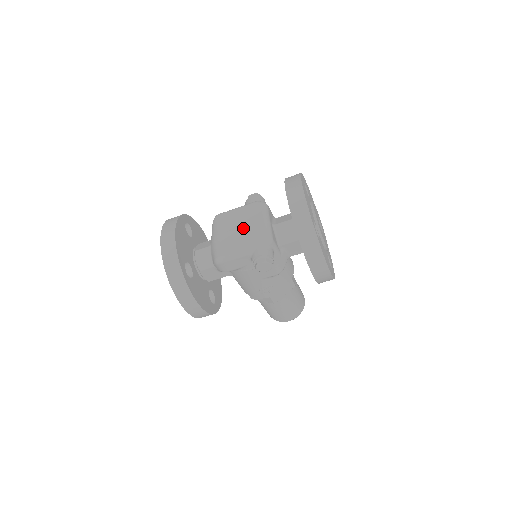
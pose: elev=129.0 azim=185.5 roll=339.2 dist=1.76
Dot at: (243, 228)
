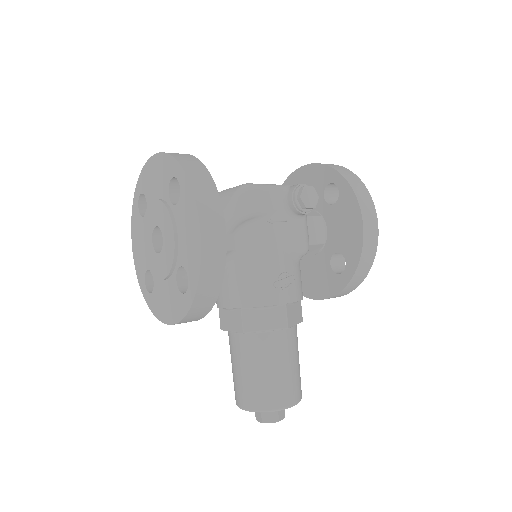
Dot at: occluded
